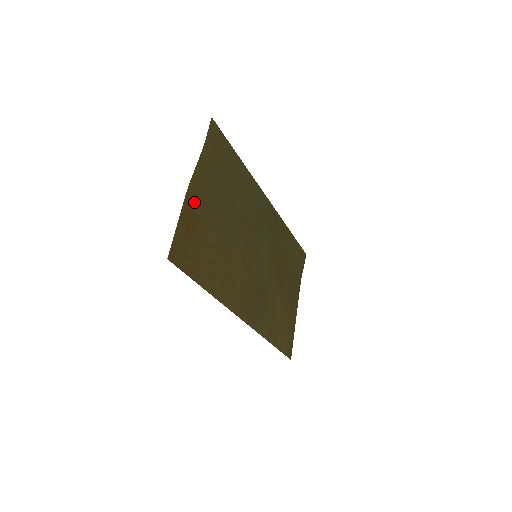
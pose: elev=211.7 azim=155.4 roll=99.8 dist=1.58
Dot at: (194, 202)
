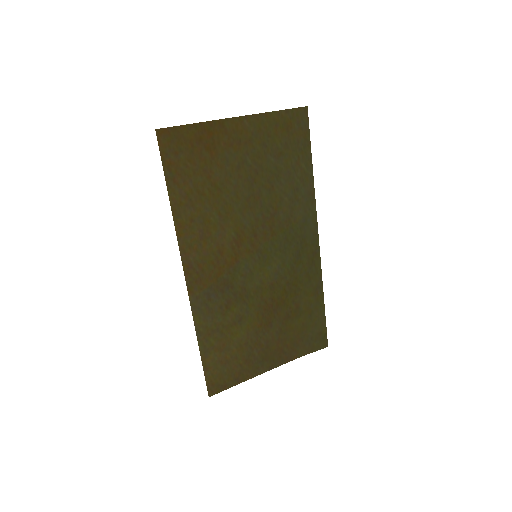
Dot at: (226, 134)
